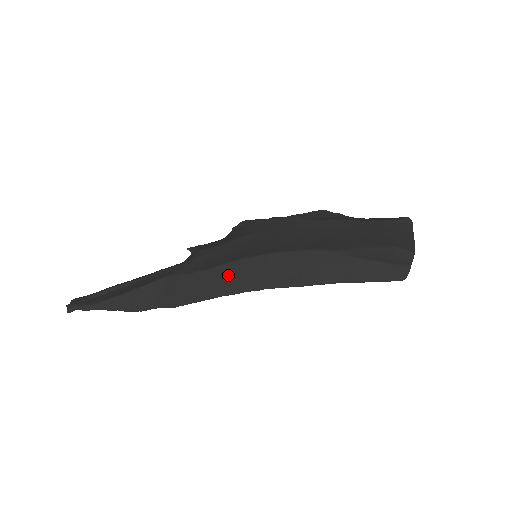
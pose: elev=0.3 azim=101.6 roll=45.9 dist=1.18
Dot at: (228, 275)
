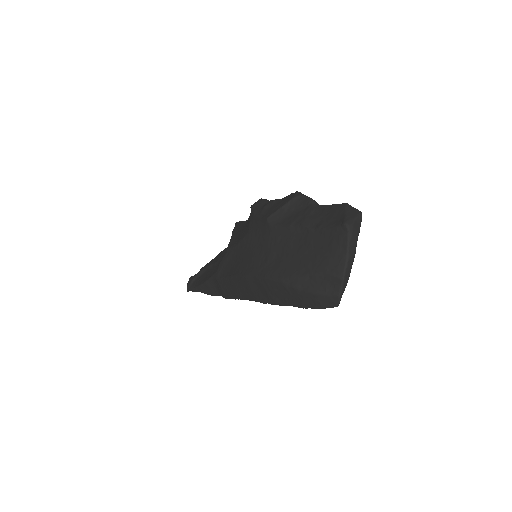
Dot at: (235, 286)
